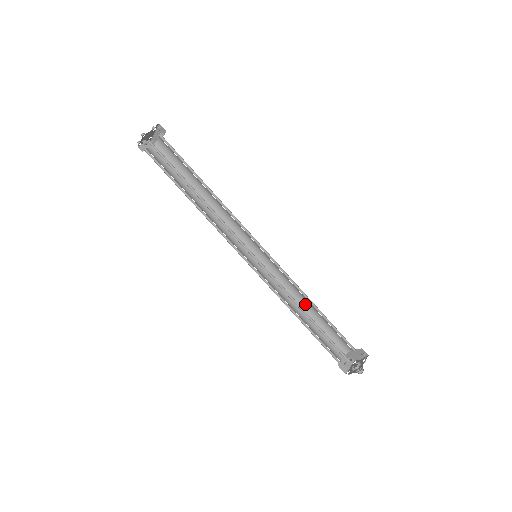
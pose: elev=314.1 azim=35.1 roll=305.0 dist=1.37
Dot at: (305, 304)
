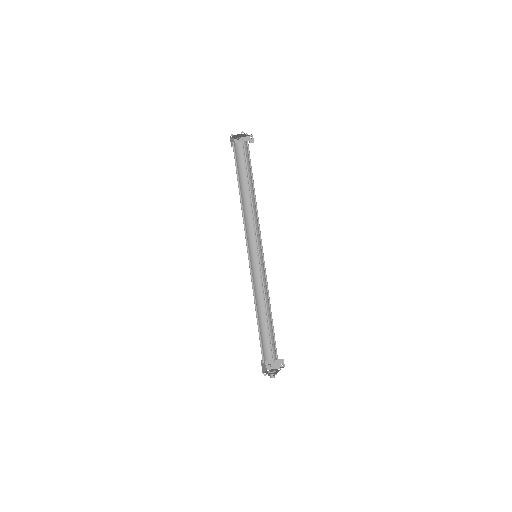
Dot at: (263, 309)
